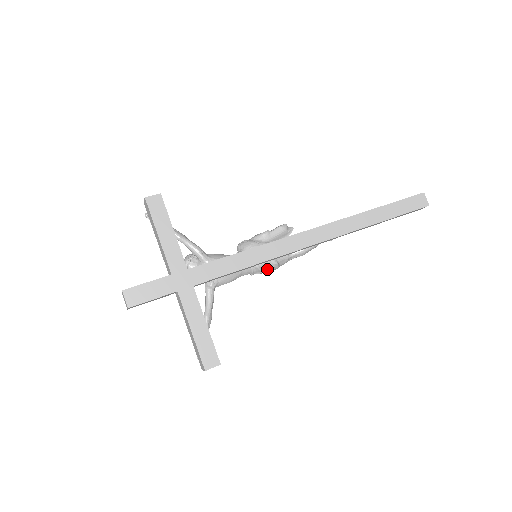
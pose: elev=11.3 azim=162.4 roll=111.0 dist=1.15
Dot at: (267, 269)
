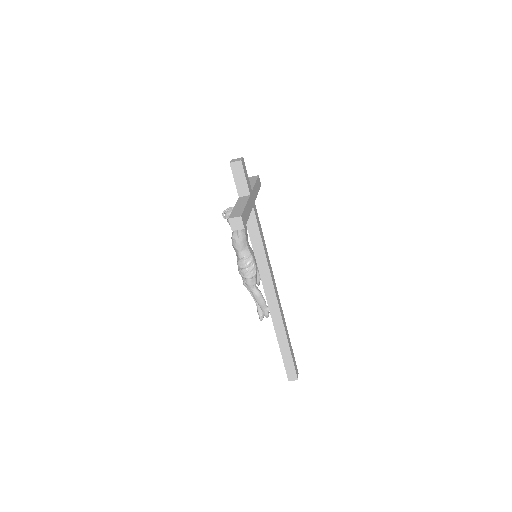
Dot at: (250, 268)
